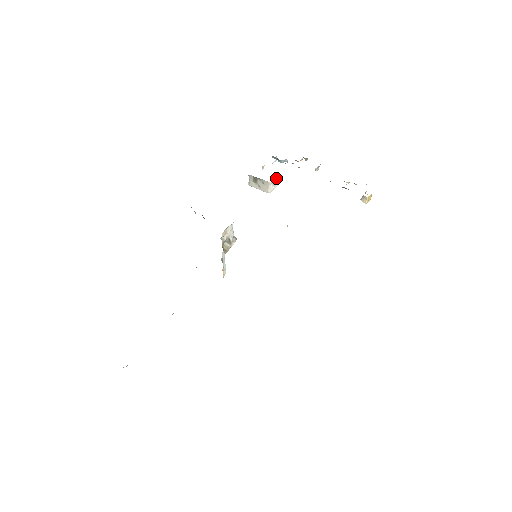
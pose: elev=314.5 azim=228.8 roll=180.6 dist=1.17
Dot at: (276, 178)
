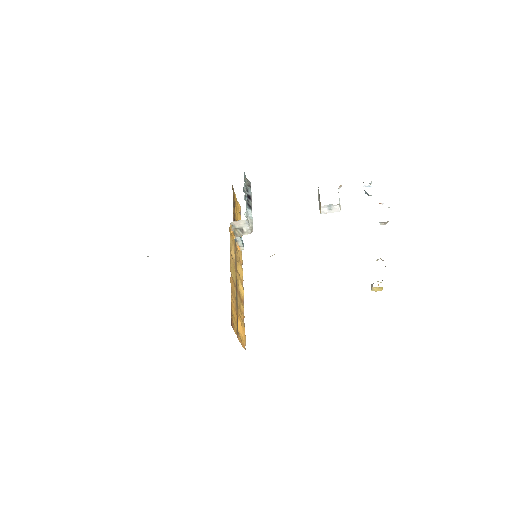
Dot at: (334, 205)
